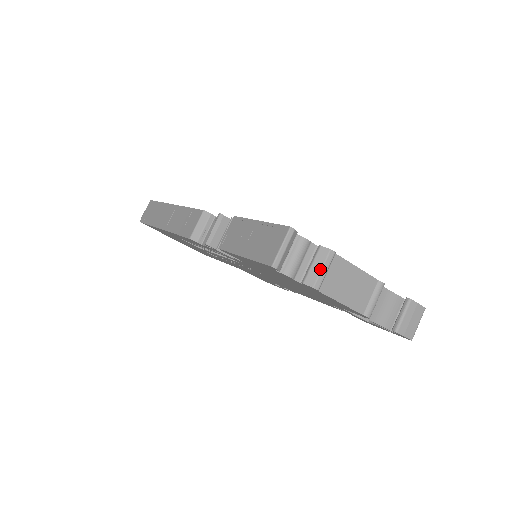
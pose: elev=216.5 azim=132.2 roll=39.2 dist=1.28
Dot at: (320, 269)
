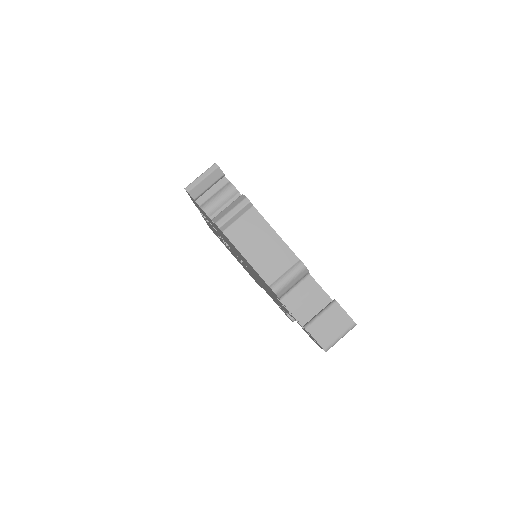
Dot at: (229, 210)
